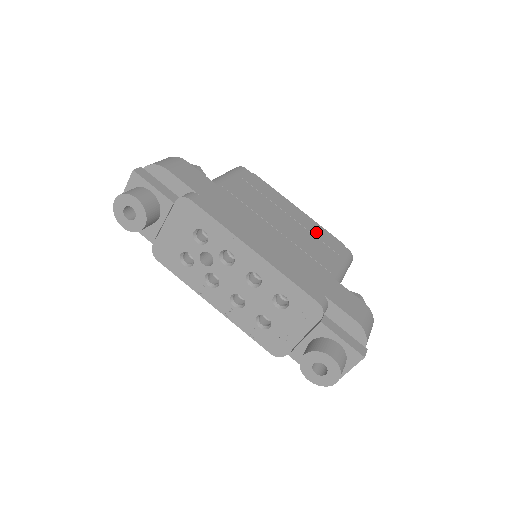
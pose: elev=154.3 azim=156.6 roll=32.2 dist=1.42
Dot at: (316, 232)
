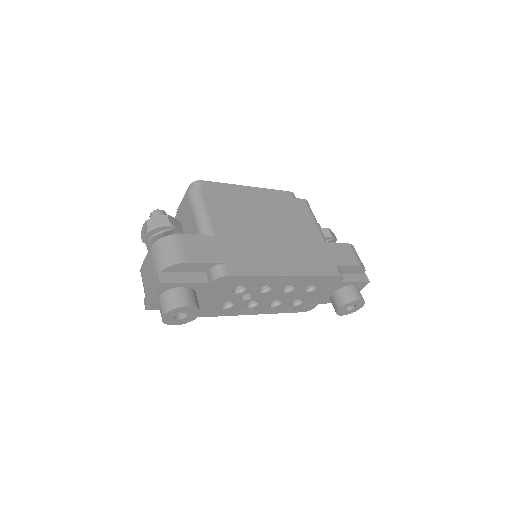
Dot at: (283, 206)
